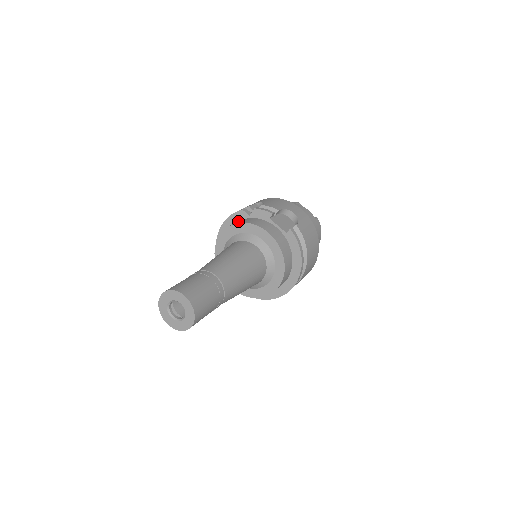
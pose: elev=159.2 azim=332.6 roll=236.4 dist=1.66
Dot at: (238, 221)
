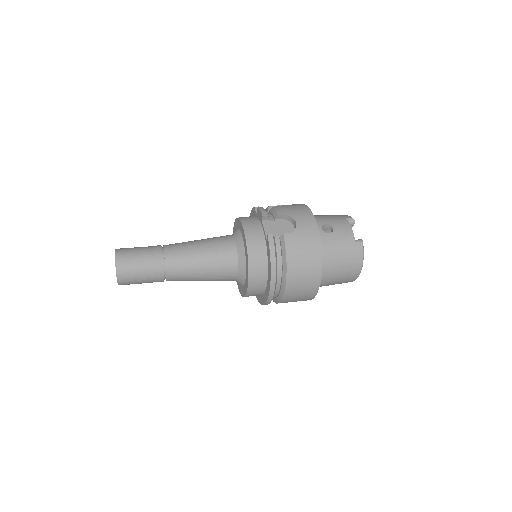
Dot at: occluded
